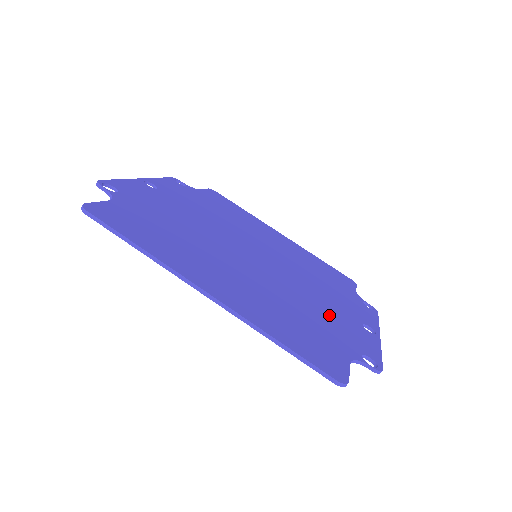
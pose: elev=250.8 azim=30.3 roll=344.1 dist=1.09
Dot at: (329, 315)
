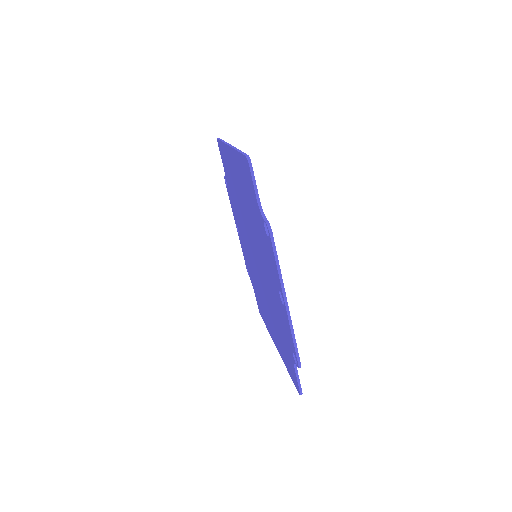
Dot at: occluded
